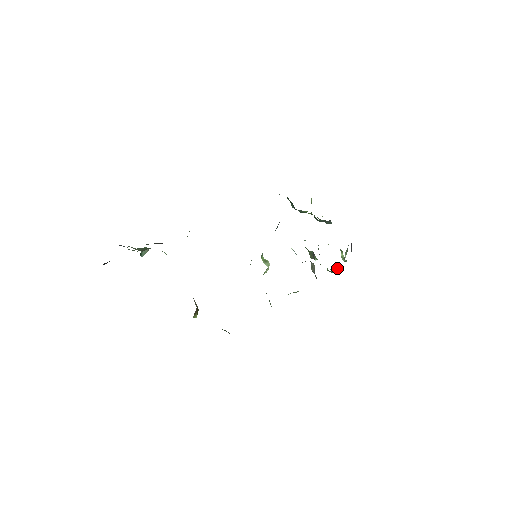
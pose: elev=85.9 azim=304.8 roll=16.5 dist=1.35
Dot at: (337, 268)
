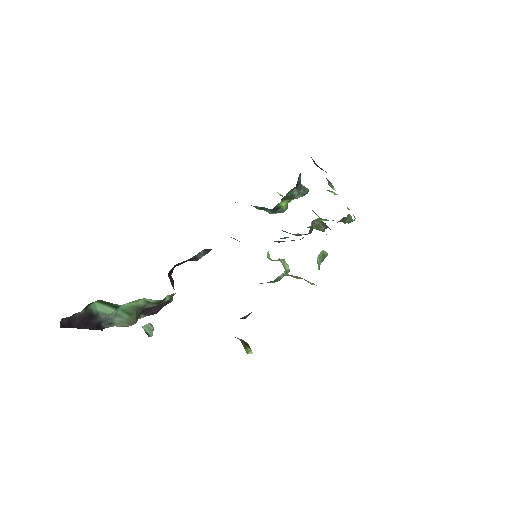
Dot at: occluded
